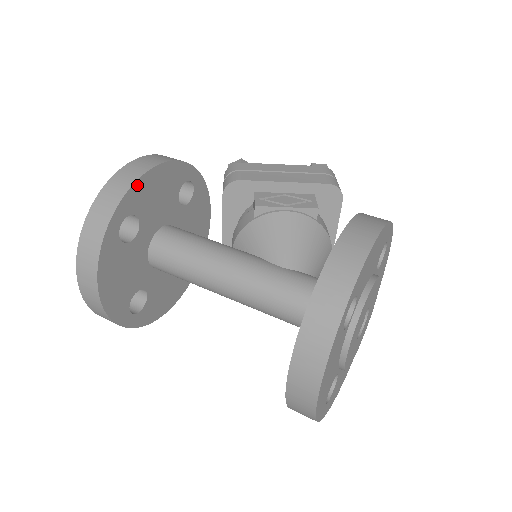
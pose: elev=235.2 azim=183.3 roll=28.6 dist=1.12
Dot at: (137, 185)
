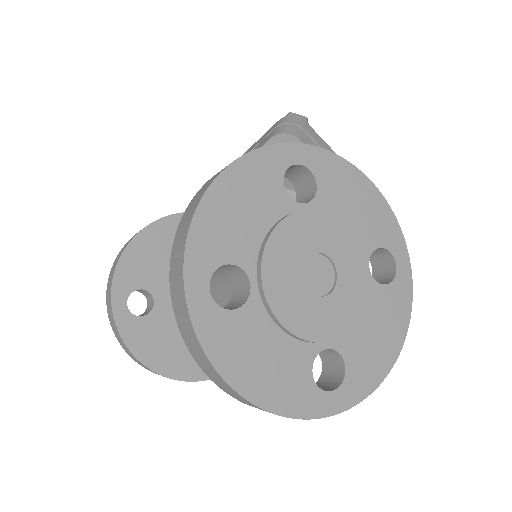
Dot at: (121, 267)
